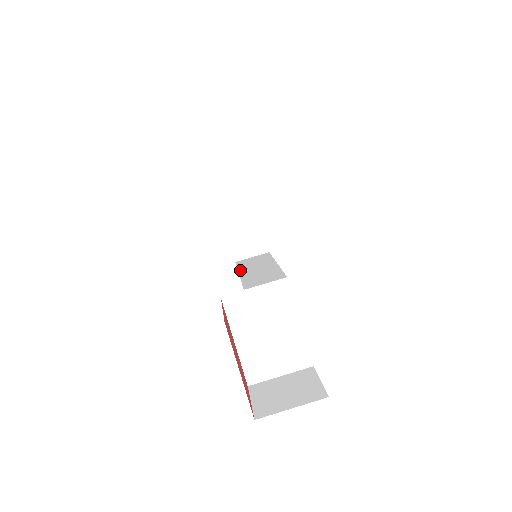
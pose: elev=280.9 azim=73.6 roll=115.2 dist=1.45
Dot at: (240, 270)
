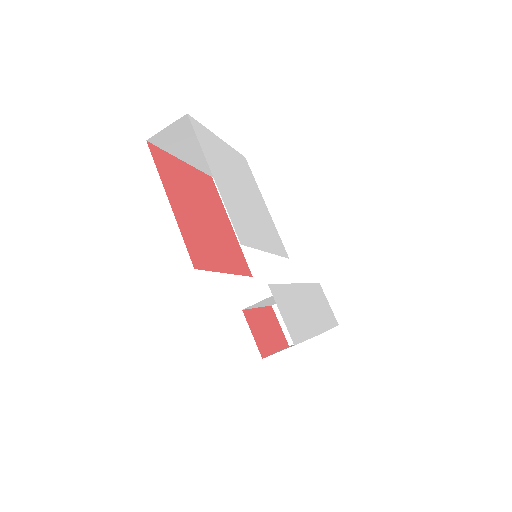
Dot at: occluded
